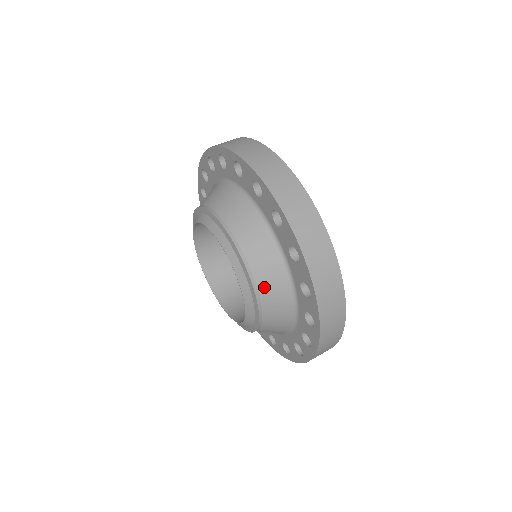
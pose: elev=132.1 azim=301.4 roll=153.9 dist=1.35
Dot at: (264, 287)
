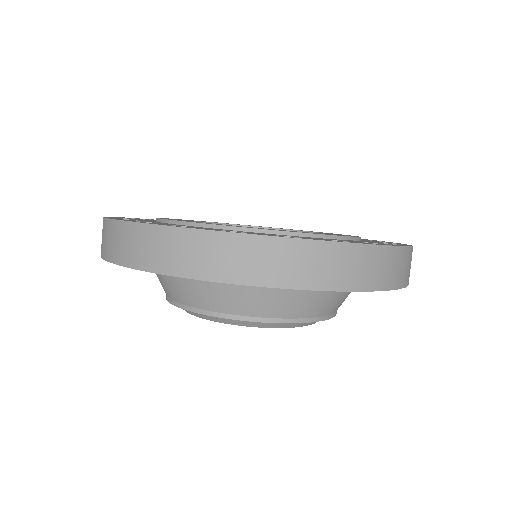
Dot at: (337, 307)
